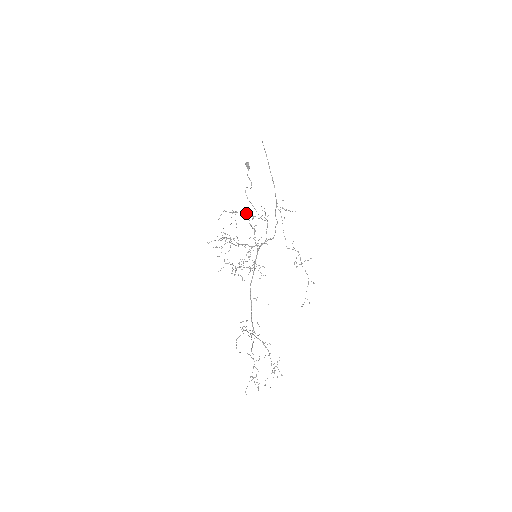
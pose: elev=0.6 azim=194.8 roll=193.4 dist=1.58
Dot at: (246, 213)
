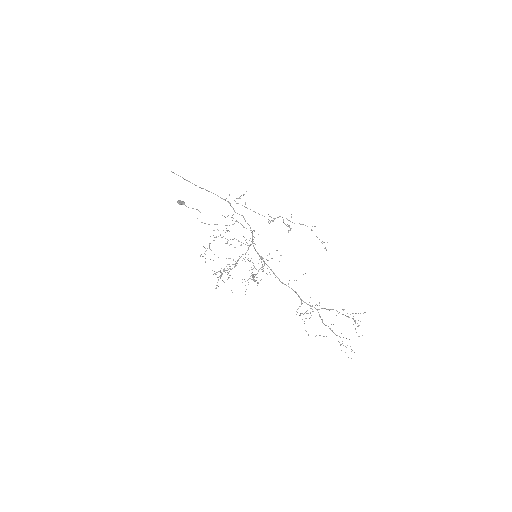
Dot at: (216, 237)
